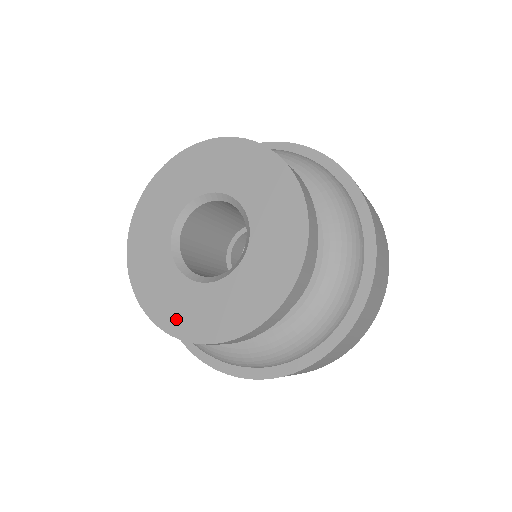
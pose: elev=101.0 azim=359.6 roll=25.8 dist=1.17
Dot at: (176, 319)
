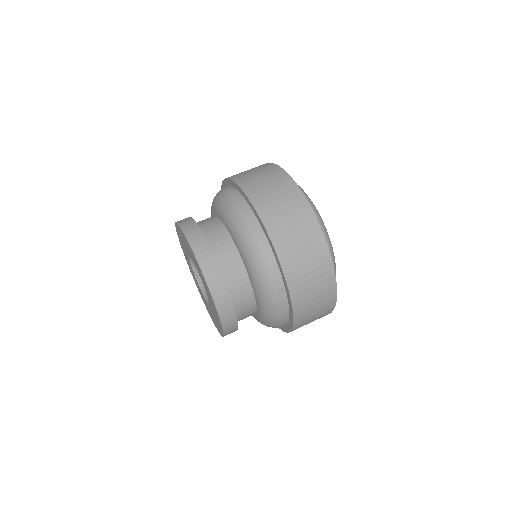
Dot at: (212, 319)
